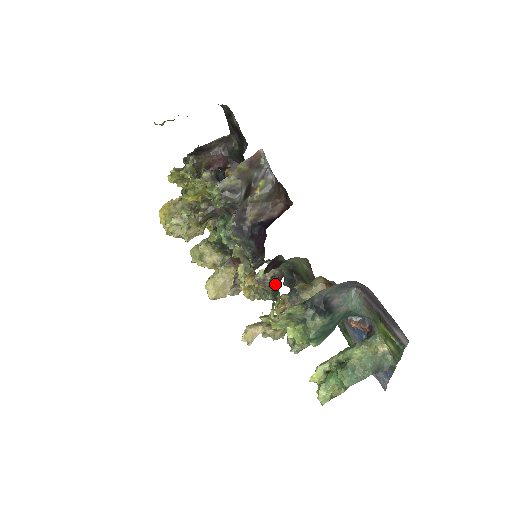
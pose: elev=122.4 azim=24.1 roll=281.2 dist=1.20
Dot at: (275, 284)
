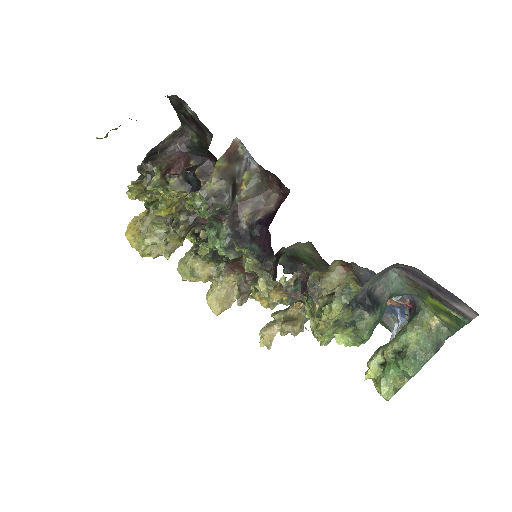
Dot at: (300, 287)
